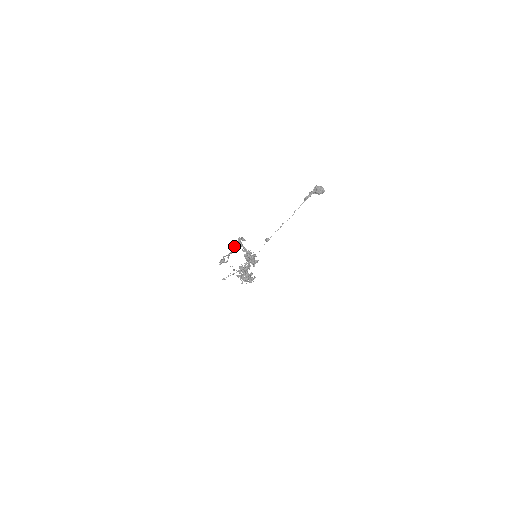
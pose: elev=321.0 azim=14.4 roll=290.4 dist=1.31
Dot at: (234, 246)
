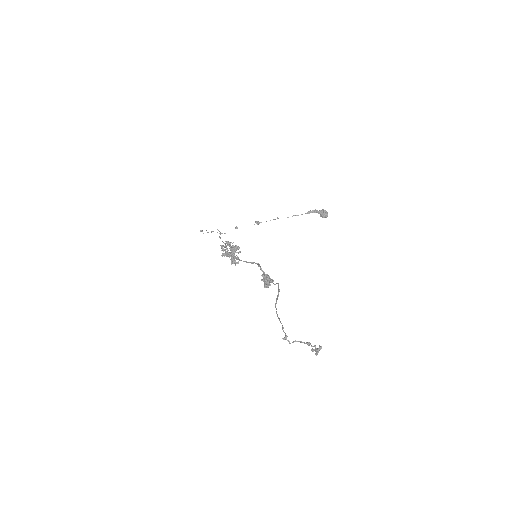
Dot at: (309, 344)
